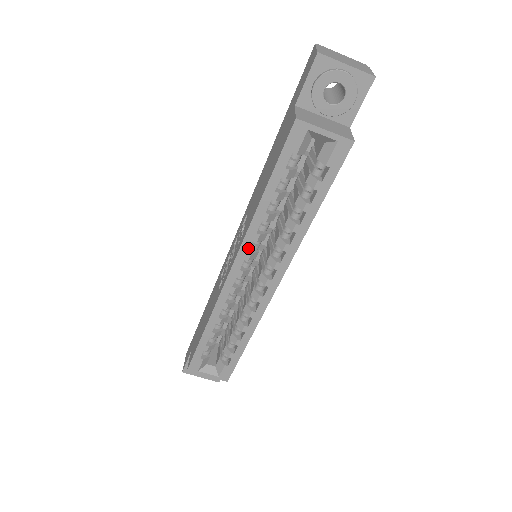
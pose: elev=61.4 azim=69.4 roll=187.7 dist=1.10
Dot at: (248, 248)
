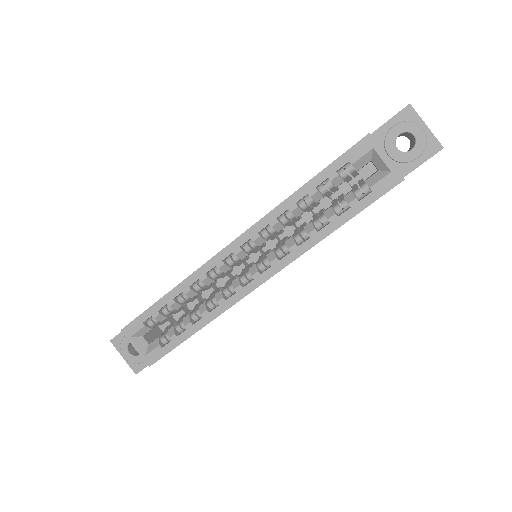
Dot at: (261, 229)
